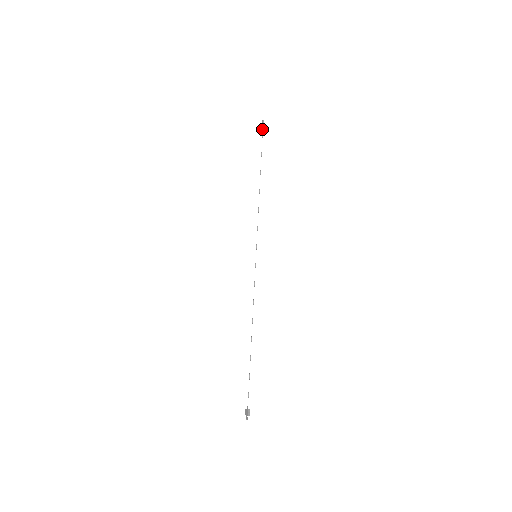
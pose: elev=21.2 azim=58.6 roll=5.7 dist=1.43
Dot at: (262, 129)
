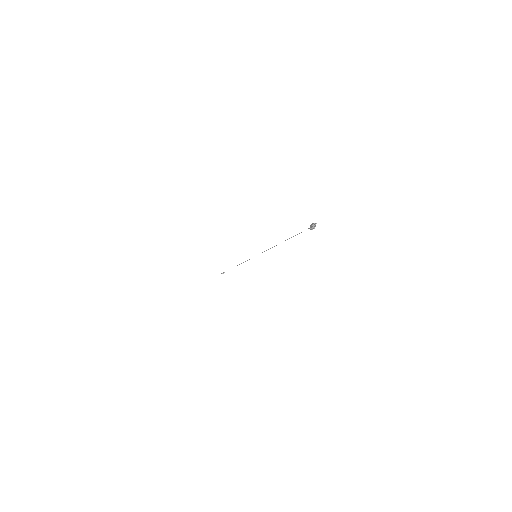
Dot at: (223, 272)
